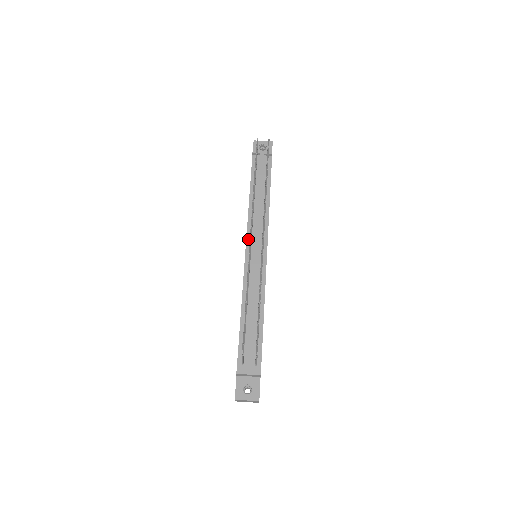
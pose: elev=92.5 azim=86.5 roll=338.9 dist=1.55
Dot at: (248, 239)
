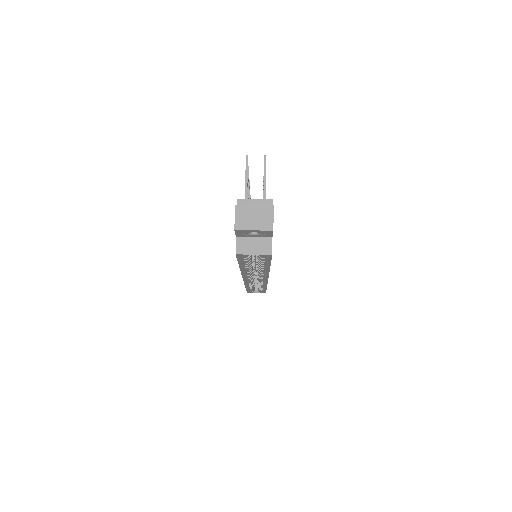
Dot at: occluded
